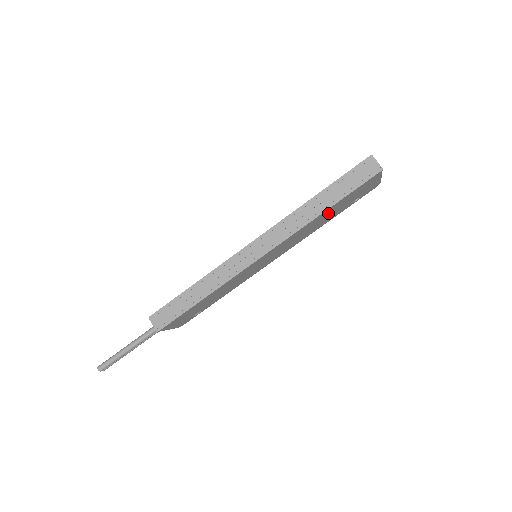
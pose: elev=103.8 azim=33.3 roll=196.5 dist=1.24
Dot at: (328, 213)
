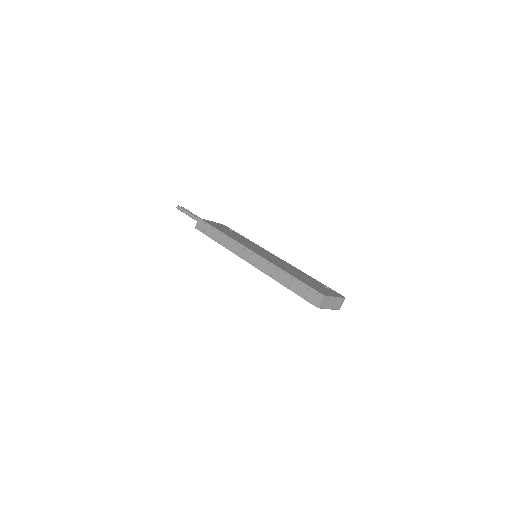
Dot at: occluded
